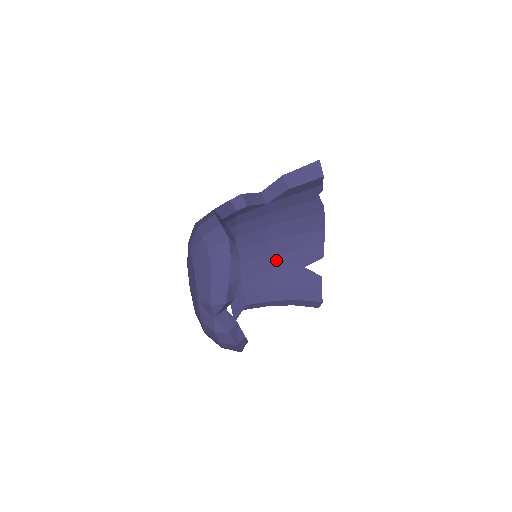
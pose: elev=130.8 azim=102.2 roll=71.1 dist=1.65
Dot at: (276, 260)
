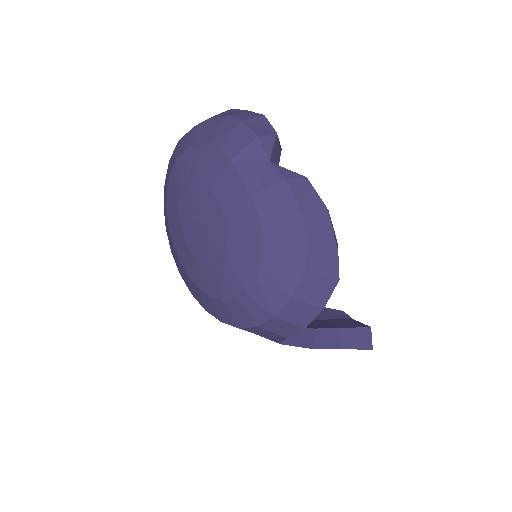
Dot at: occluded
